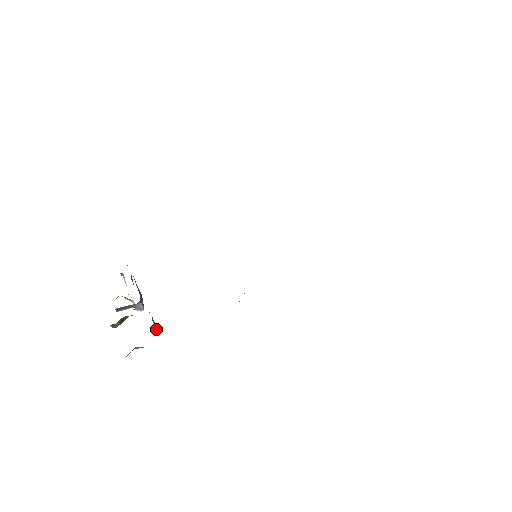
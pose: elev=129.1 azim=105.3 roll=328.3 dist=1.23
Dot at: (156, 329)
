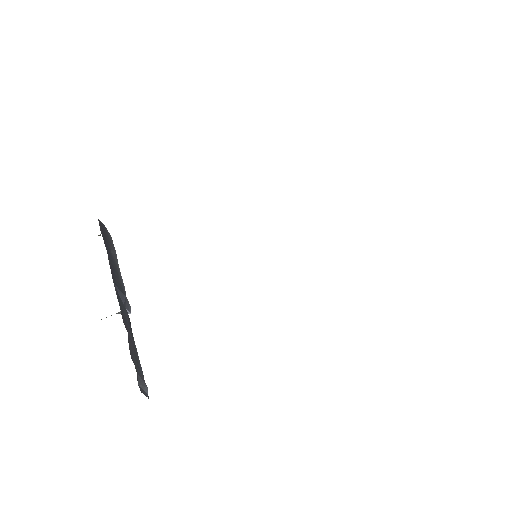
Dot at: (144, 389)
